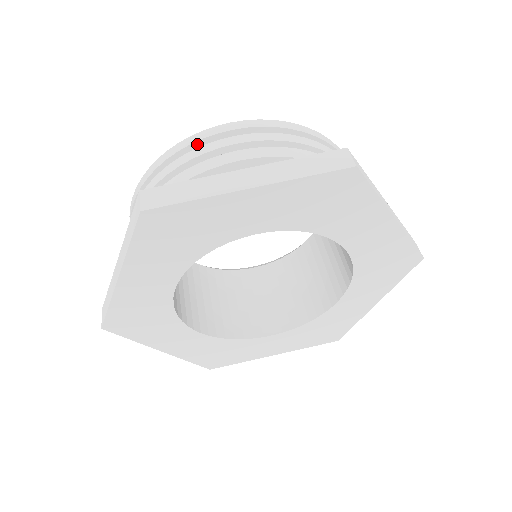
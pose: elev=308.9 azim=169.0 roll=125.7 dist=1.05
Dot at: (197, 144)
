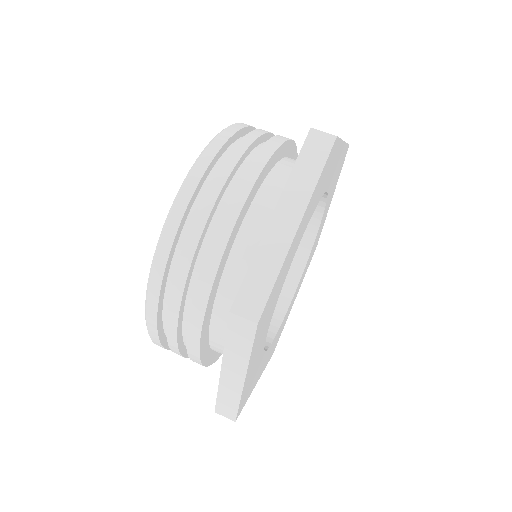
Dot at: (241, 131)
